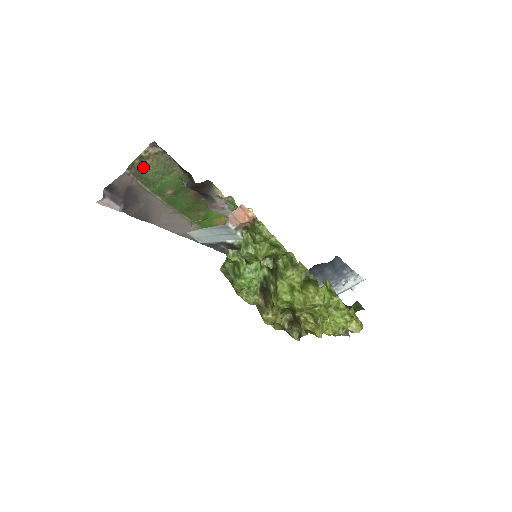
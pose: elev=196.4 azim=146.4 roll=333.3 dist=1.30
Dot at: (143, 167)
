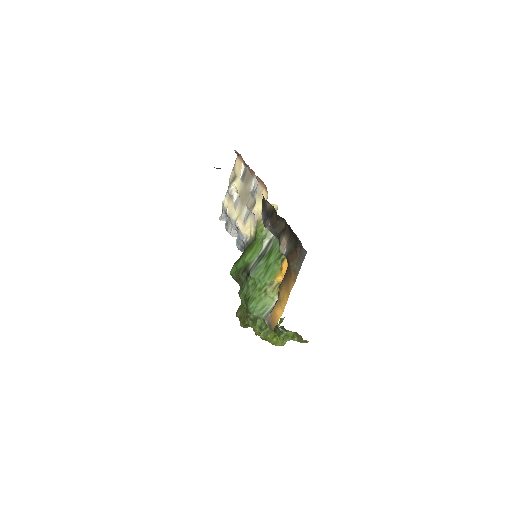
Dot at: occluded
